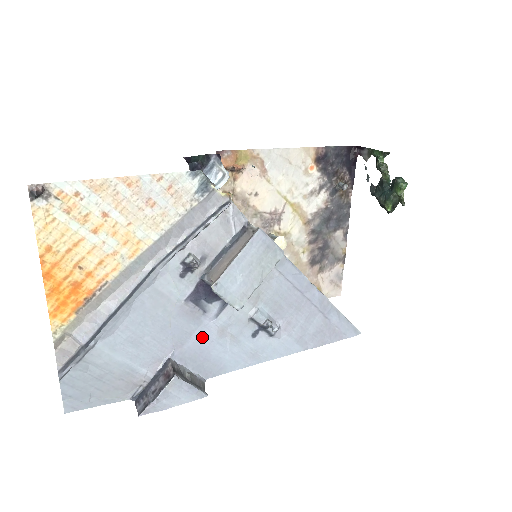
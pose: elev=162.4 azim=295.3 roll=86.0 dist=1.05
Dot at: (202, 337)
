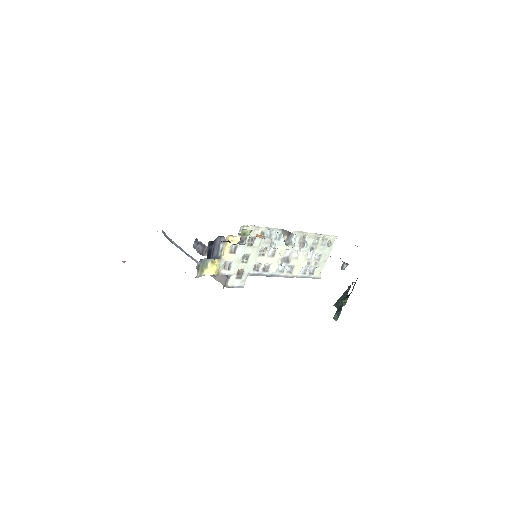
Dot at: occluded
